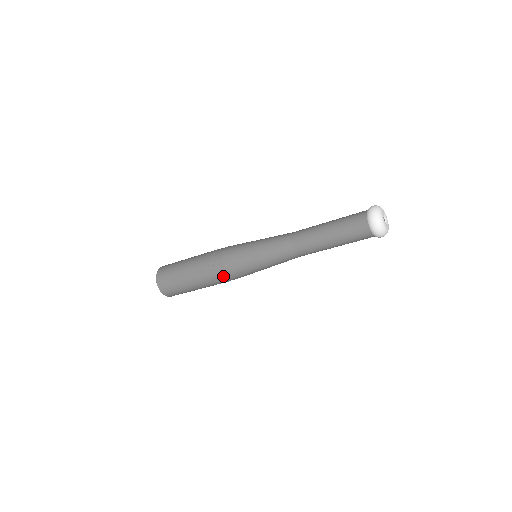
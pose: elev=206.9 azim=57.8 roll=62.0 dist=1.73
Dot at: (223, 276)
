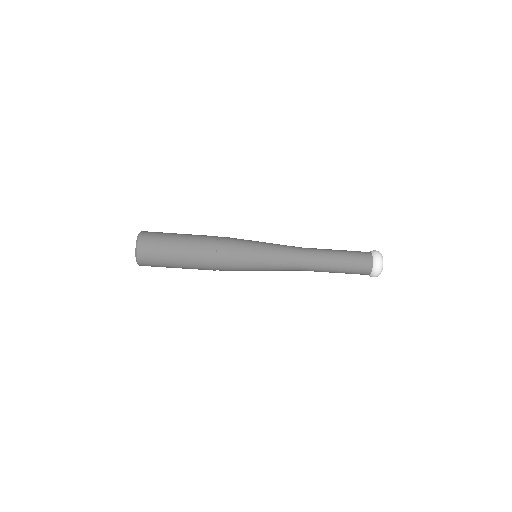
Dot at: (221, 266)
